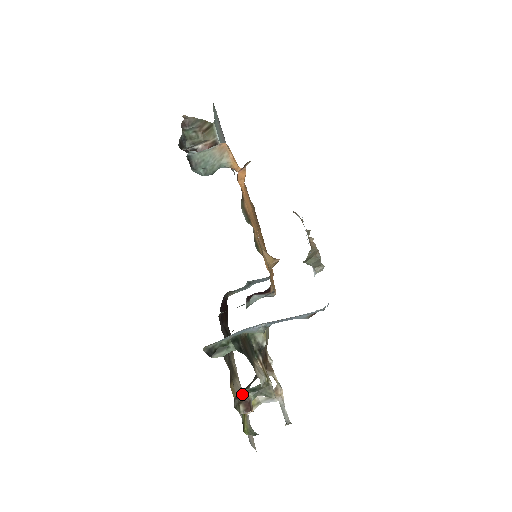
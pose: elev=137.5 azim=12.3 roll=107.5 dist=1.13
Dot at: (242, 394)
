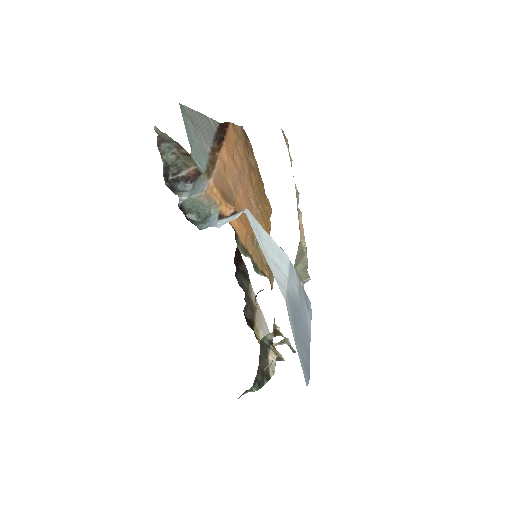
Dot at: occluded
